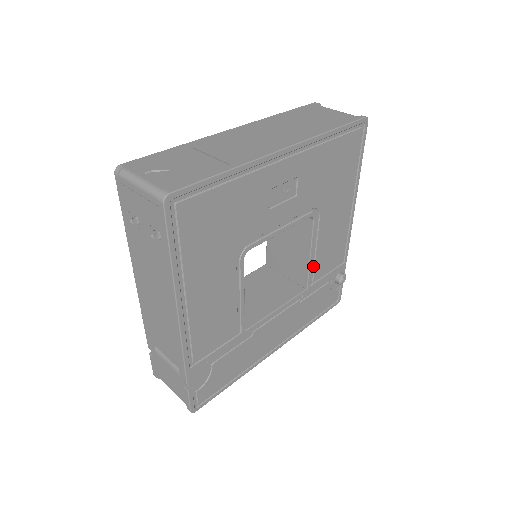
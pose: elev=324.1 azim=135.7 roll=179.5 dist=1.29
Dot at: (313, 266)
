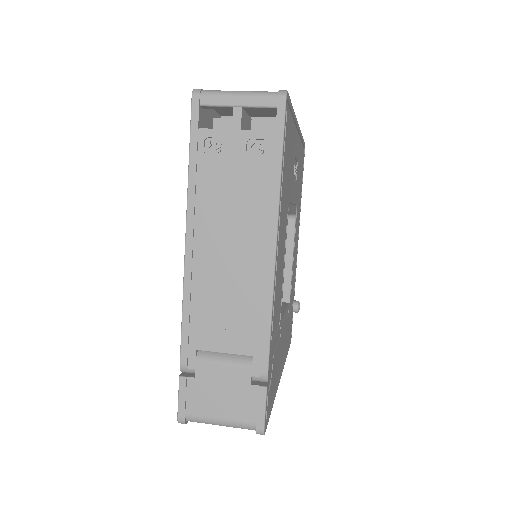
Dot at: occluded
